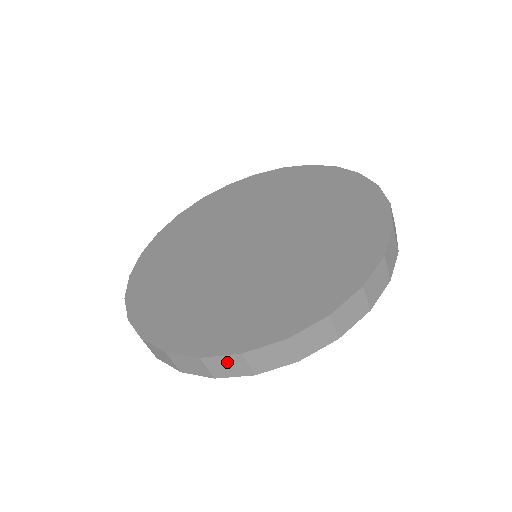
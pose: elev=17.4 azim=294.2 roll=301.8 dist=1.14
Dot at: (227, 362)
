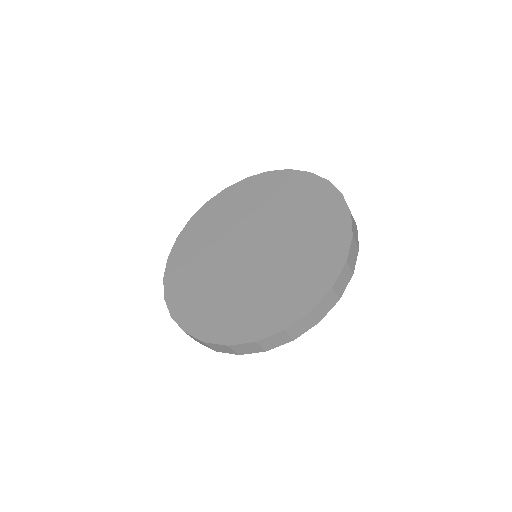
Dot at: (246, 346)
